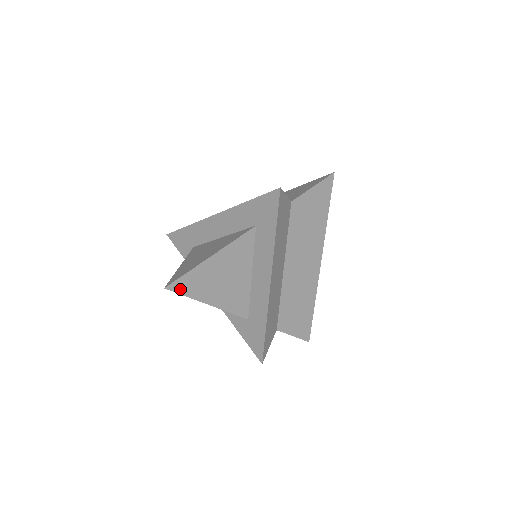
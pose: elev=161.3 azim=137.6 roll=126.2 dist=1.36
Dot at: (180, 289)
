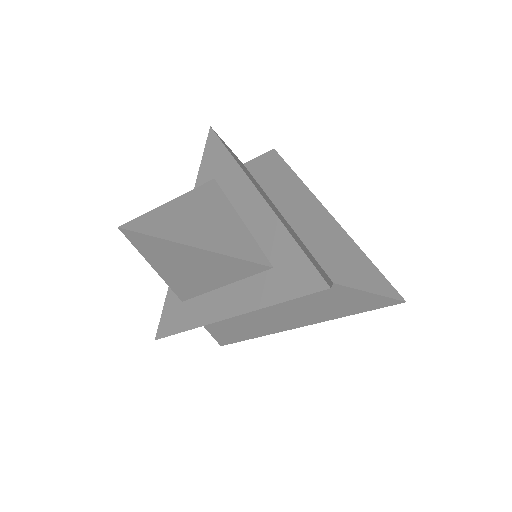
Dot at: (143, 230)
